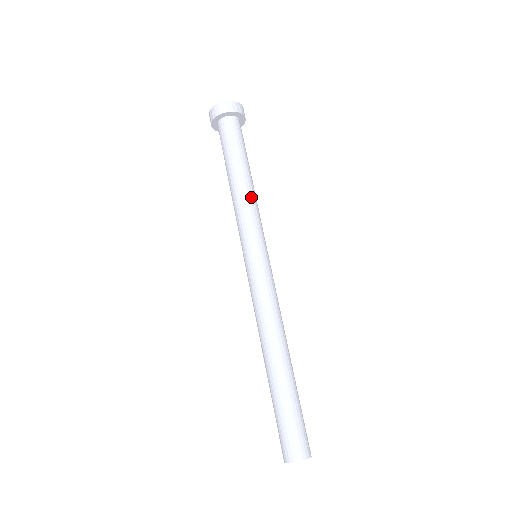
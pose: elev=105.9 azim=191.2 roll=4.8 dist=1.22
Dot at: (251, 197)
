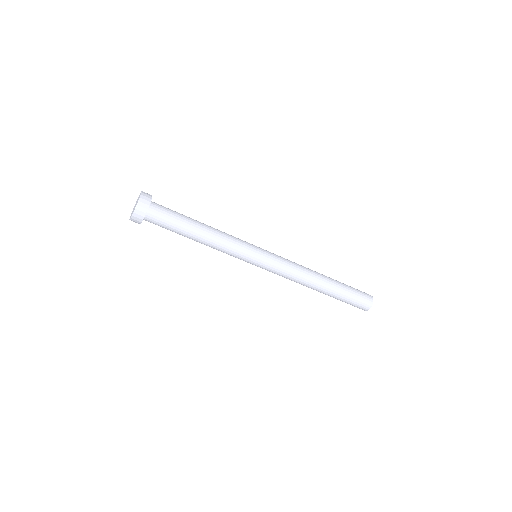
Dot at: (220, 236)
